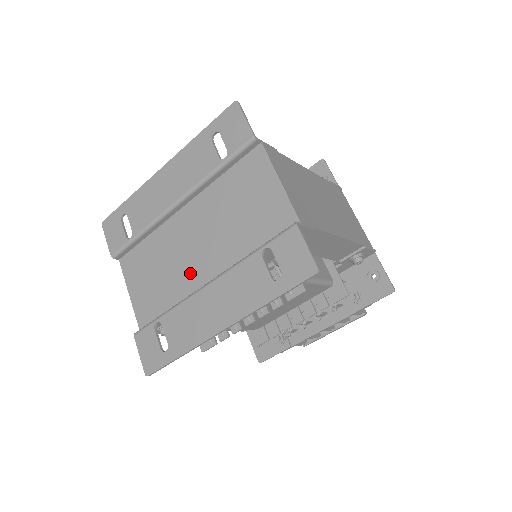
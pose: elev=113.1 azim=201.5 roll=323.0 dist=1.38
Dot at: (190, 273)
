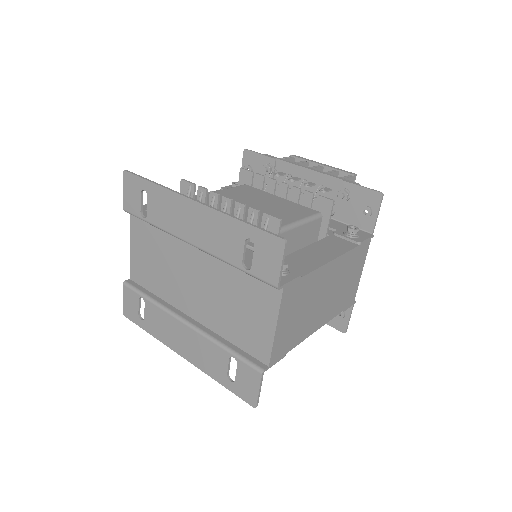
Dot at: (180, 293)
